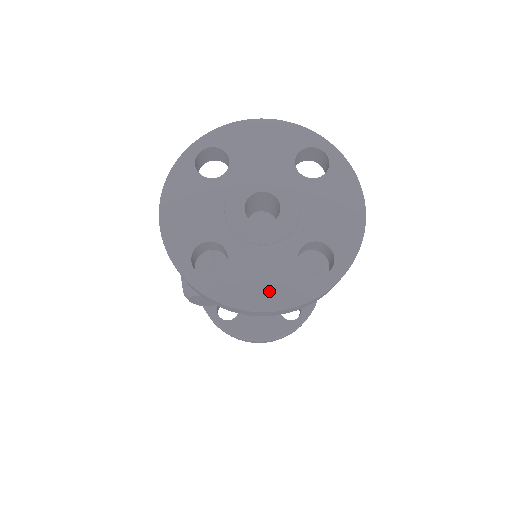
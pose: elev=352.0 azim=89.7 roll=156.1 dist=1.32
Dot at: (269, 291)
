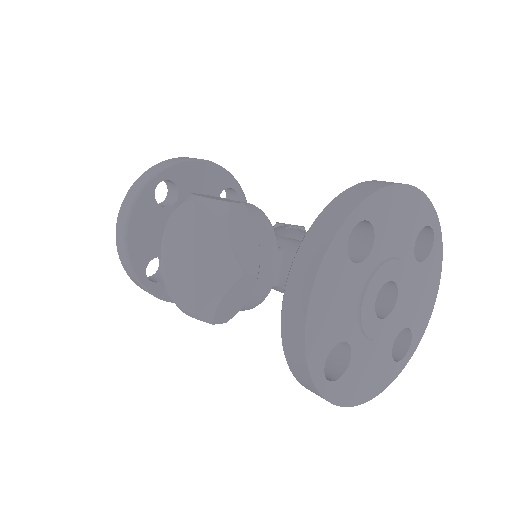
Dot at: (370, 383)
